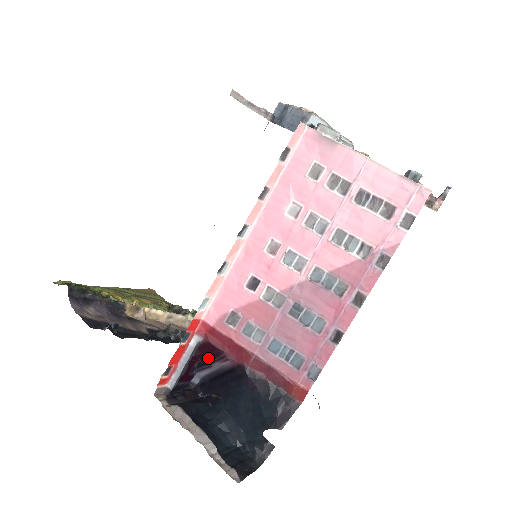
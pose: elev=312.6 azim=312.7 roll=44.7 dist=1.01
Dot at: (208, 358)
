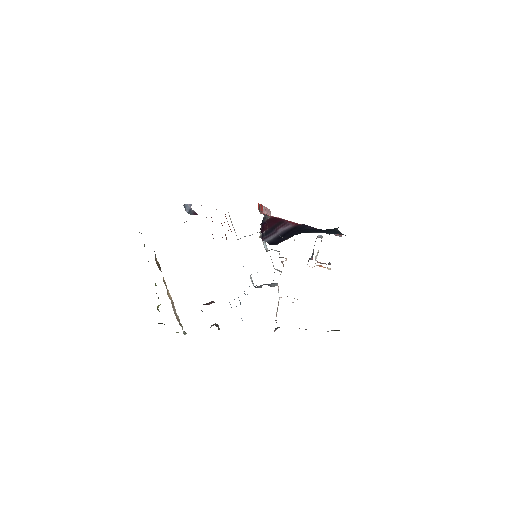
Dot at: (274, 226)
